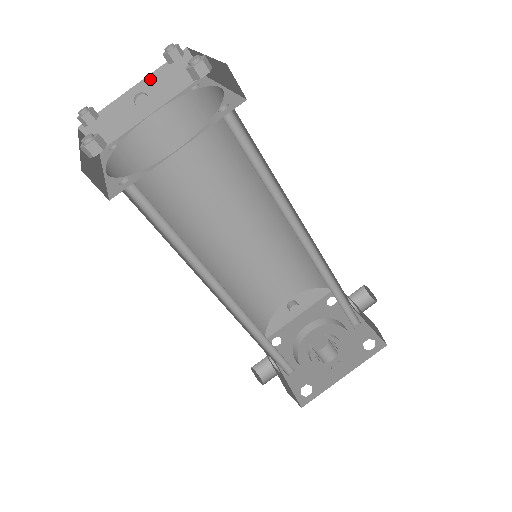
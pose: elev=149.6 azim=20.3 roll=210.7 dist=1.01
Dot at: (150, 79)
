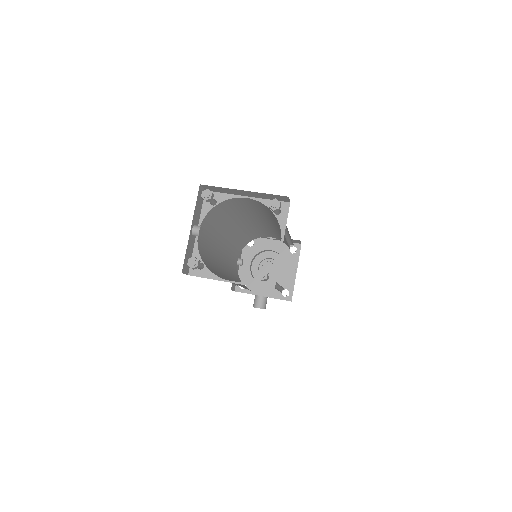
Dot at: (194, 216)
